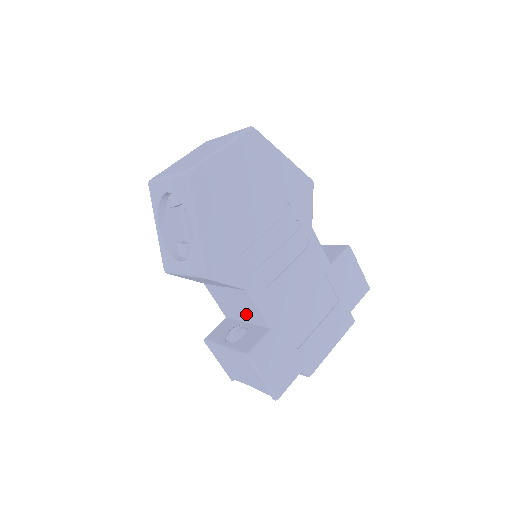
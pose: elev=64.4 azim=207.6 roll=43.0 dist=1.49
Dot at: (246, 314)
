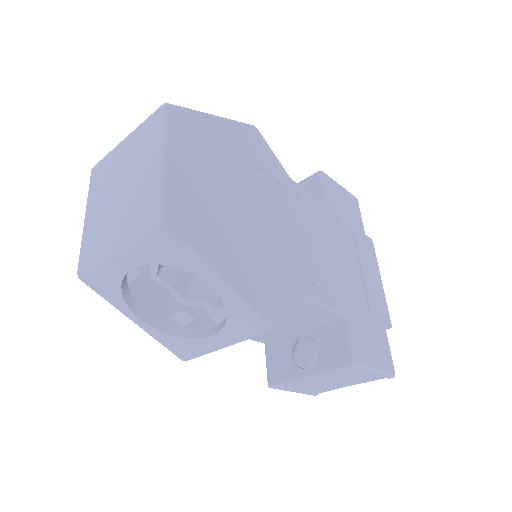
Dot at: (302, 324)
